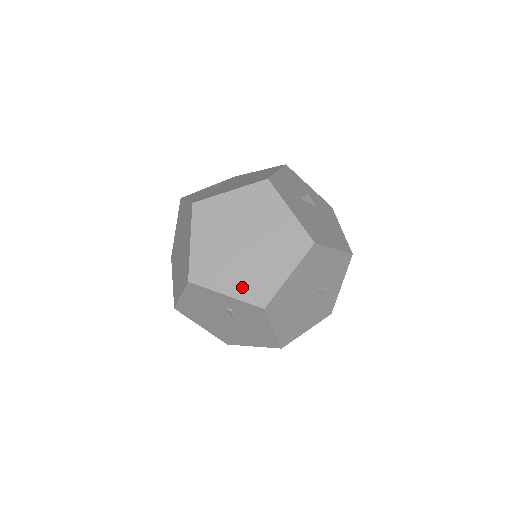
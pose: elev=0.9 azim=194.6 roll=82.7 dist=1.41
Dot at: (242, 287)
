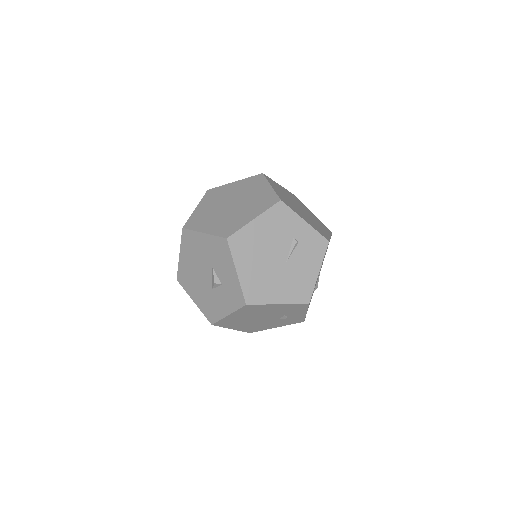
Dot at: (312, 224)
